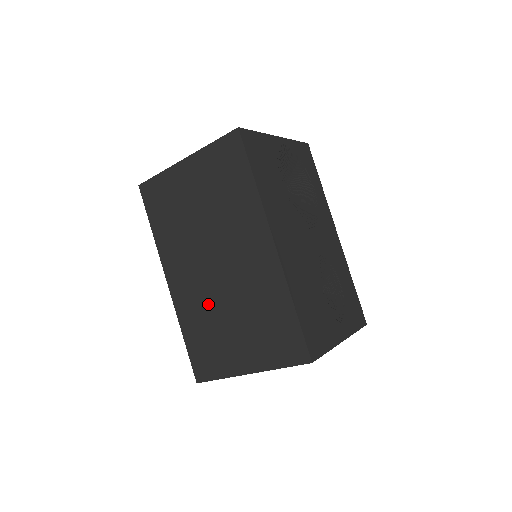
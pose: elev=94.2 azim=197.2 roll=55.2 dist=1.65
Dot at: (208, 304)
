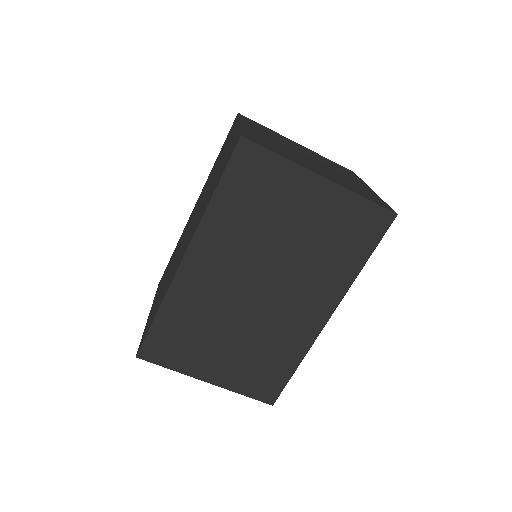
Dot at: (217, 311)
